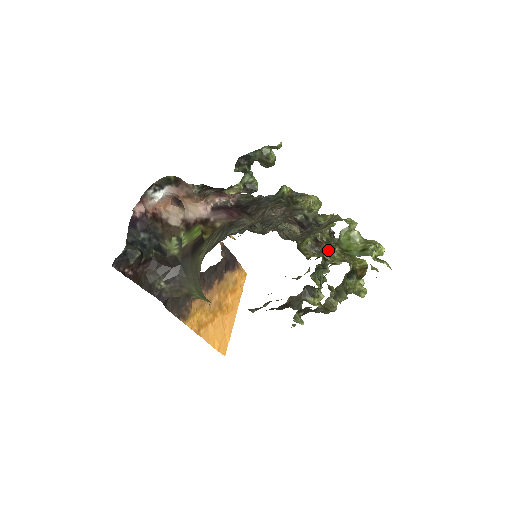
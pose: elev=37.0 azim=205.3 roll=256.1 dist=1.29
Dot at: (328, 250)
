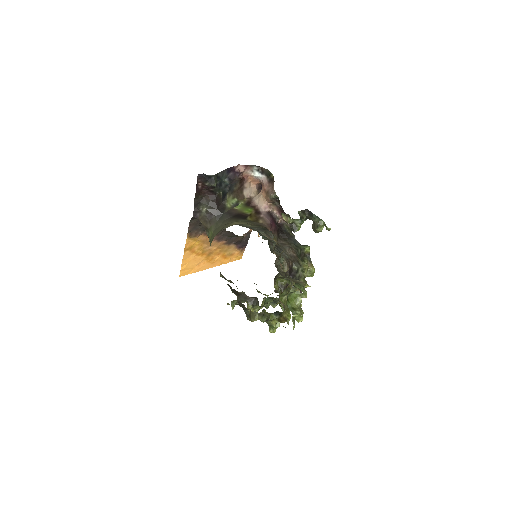
Dot at: (284, 292)
